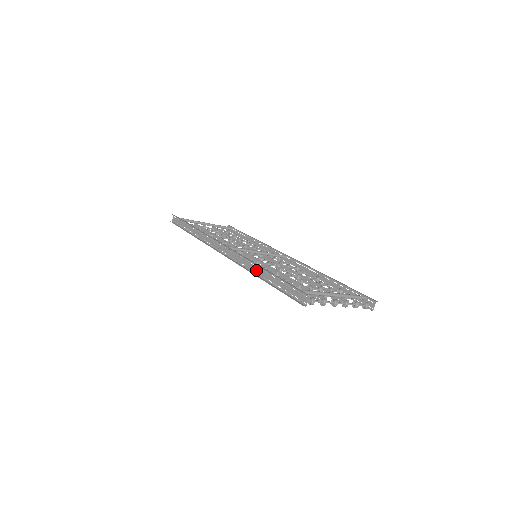
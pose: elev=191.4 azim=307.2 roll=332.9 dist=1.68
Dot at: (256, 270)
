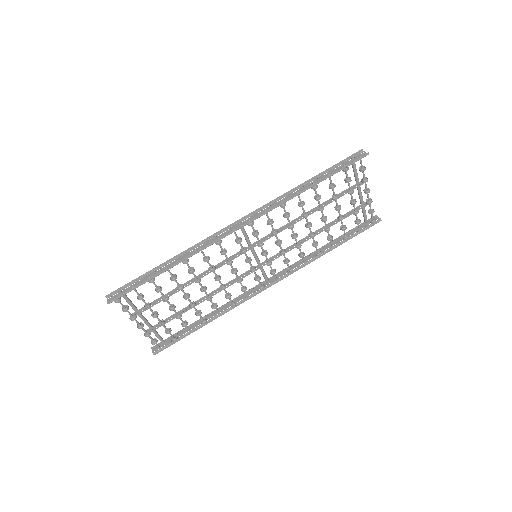
Dot at: (298, 192)
